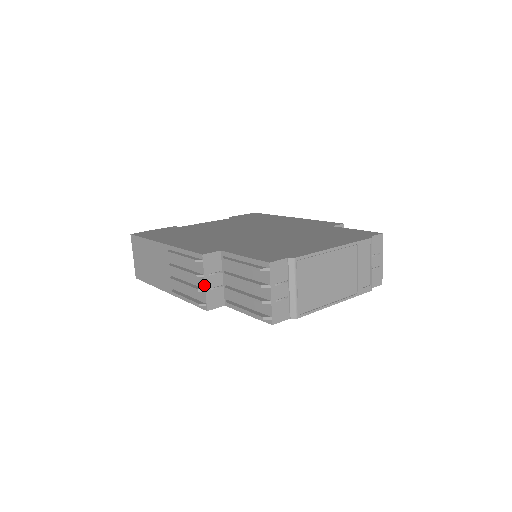
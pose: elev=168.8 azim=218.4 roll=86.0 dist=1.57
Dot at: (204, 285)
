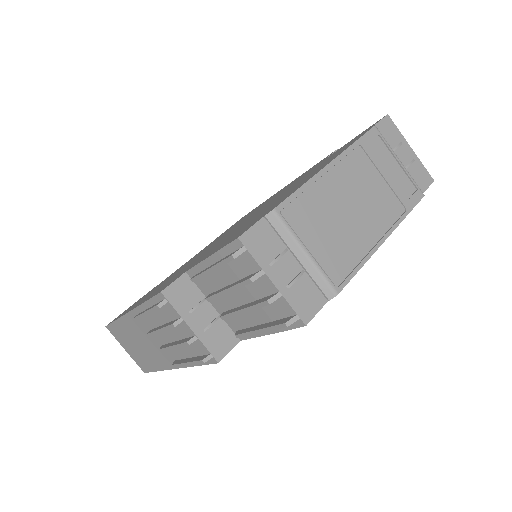
Dot at: (191, 331)
